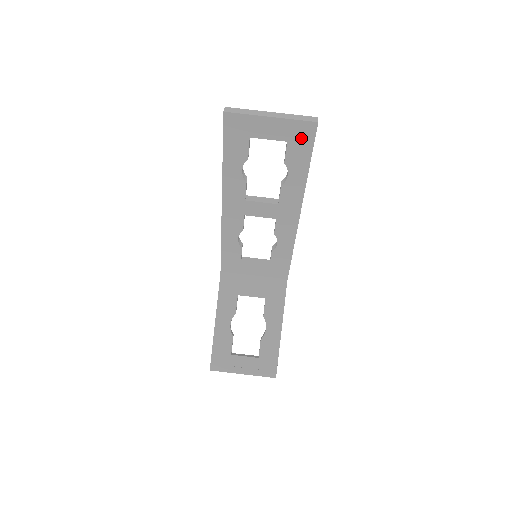
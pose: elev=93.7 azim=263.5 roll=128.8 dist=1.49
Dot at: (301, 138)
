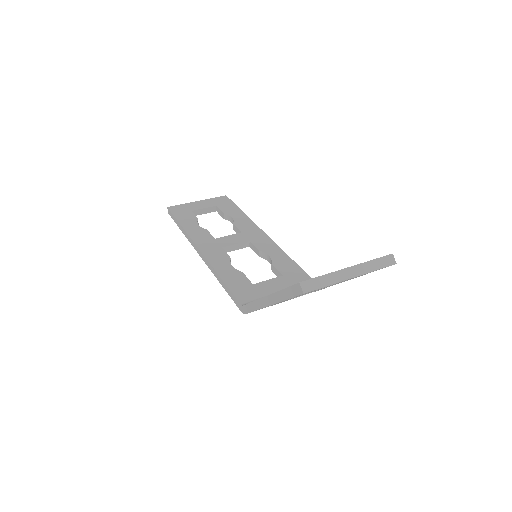
Dot at: (223, 203)
